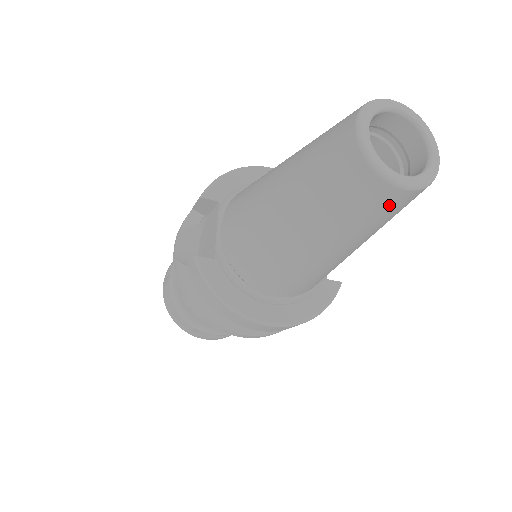
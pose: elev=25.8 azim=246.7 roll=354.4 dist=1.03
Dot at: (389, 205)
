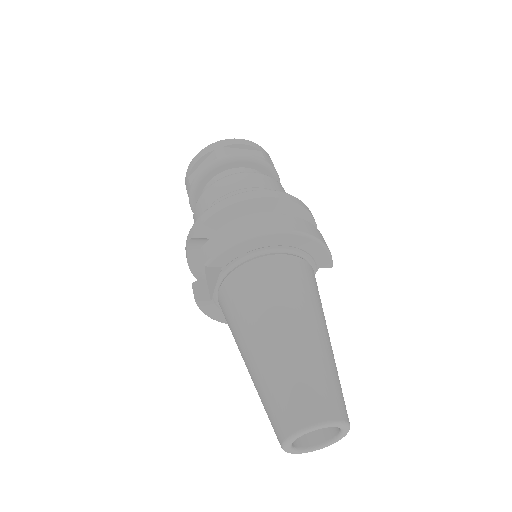
Dot at: occluded
